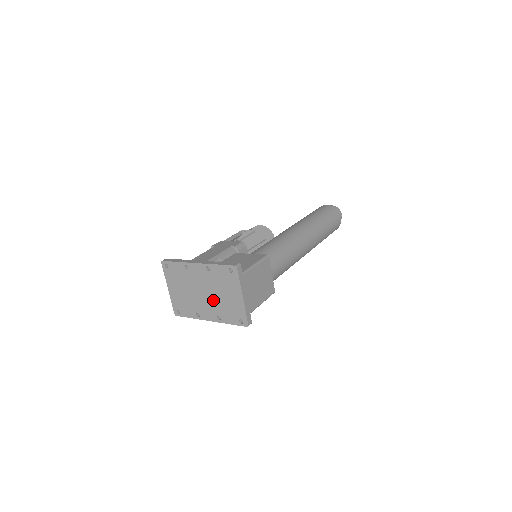
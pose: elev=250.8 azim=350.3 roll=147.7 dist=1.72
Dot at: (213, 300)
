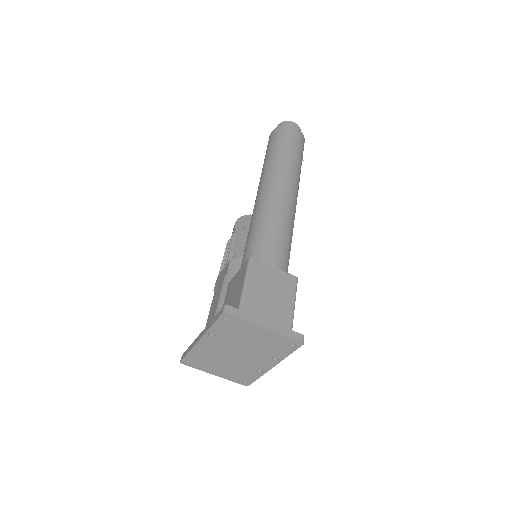
Dot at: (251, 352)
